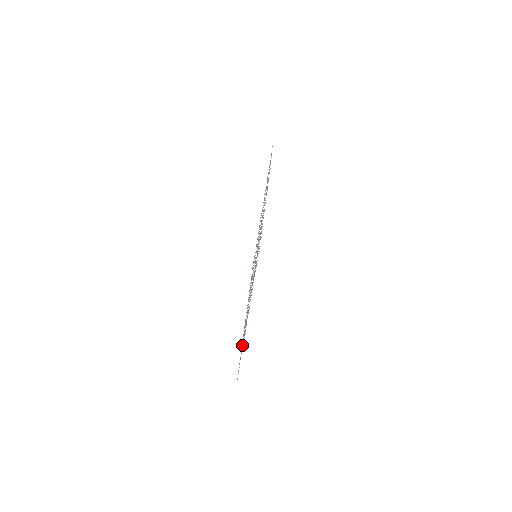
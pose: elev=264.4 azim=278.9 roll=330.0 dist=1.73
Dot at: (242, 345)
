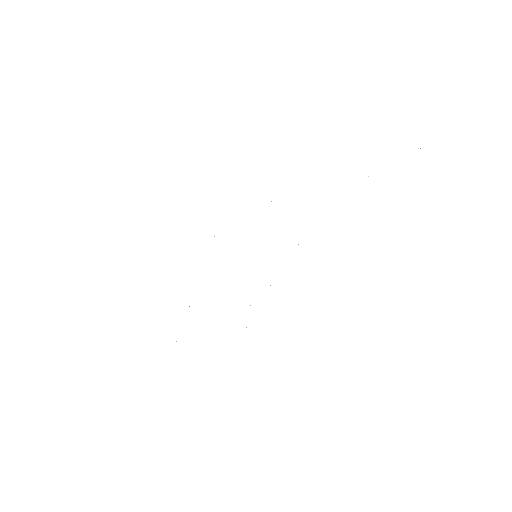
Dot at: occluded
